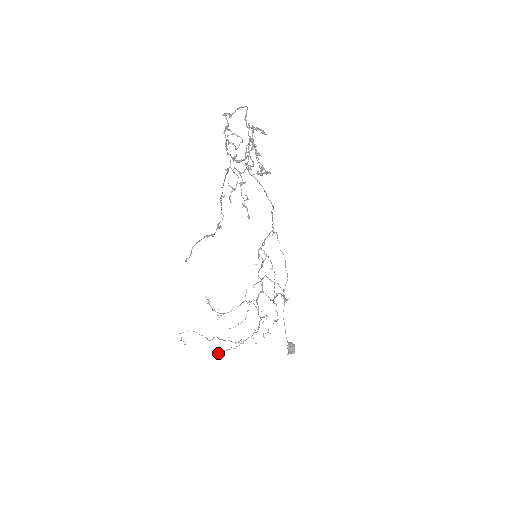
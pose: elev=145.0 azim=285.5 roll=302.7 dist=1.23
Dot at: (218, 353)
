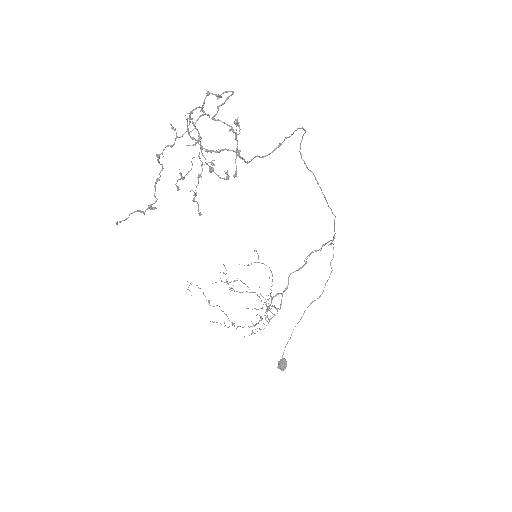
Dot at: (210, 321)
